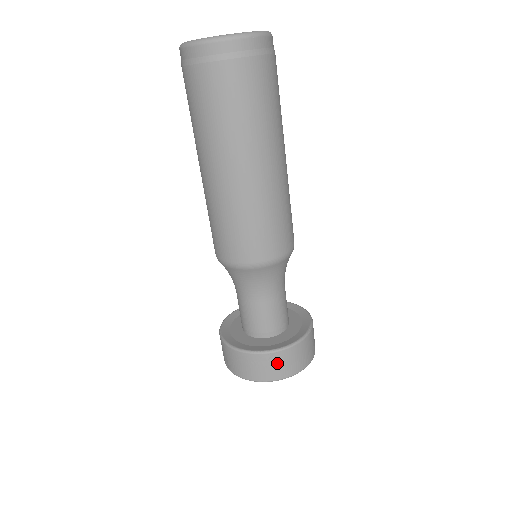
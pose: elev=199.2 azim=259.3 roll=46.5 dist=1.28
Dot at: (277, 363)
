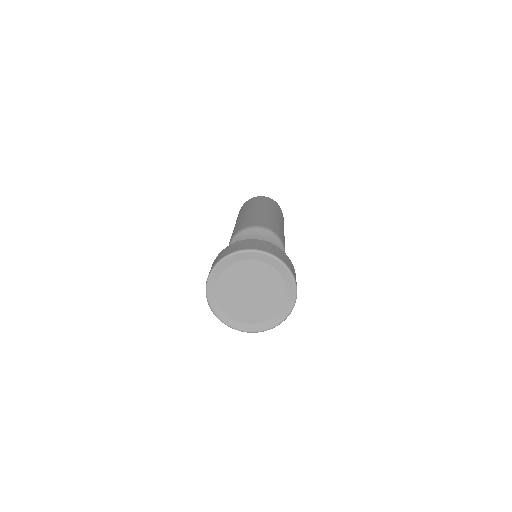
Dot at: (241, 244)
